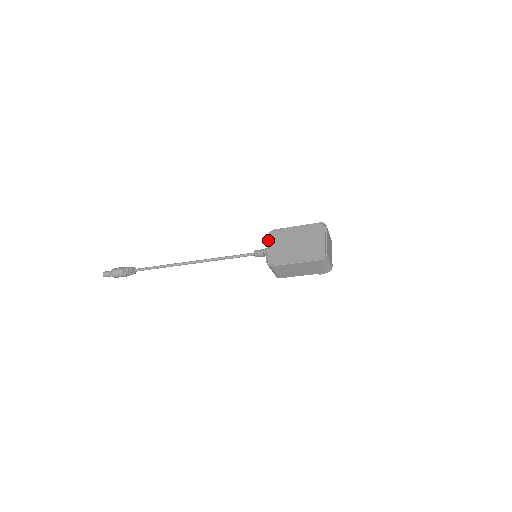
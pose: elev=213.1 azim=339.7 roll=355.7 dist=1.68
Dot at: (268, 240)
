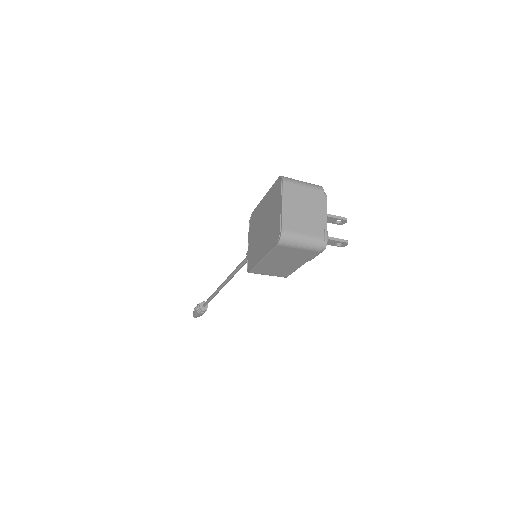
Dot at: (248, 232)
